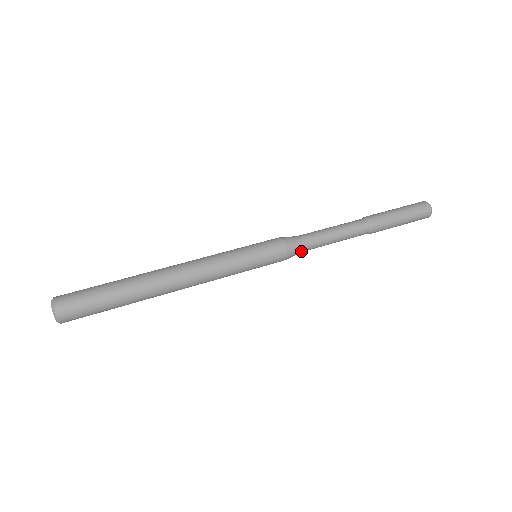
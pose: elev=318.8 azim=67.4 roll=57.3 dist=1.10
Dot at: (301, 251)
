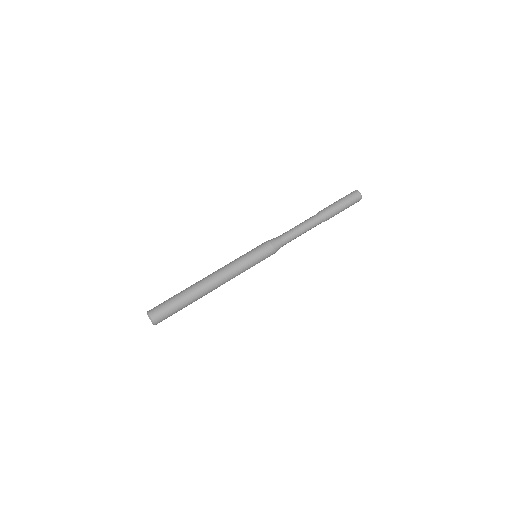
Dot at: (282, 246)
